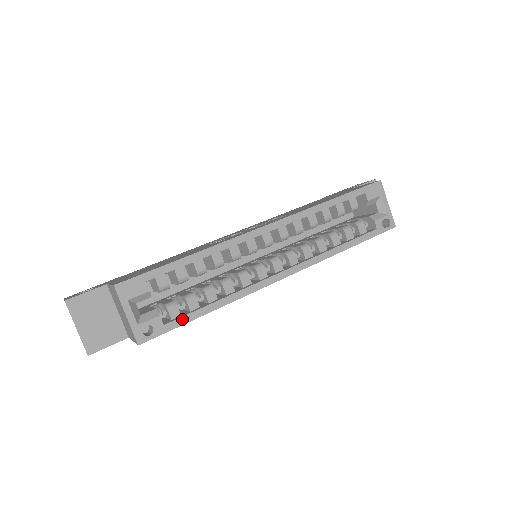
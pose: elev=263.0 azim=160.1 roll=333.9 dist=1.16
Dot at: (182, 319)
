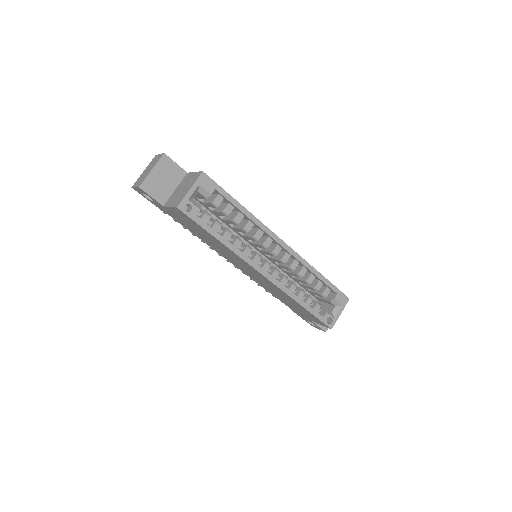
Dot at: (206, 225)
